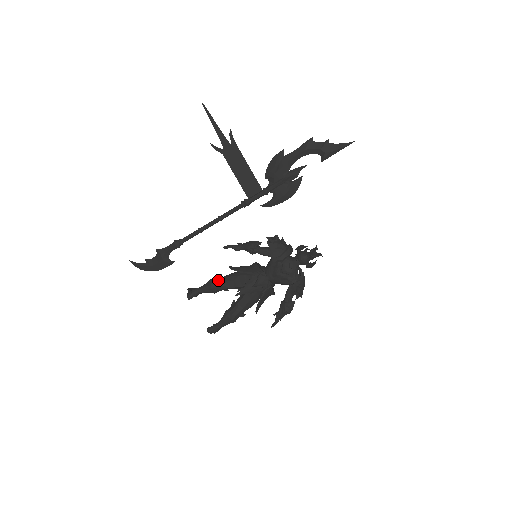
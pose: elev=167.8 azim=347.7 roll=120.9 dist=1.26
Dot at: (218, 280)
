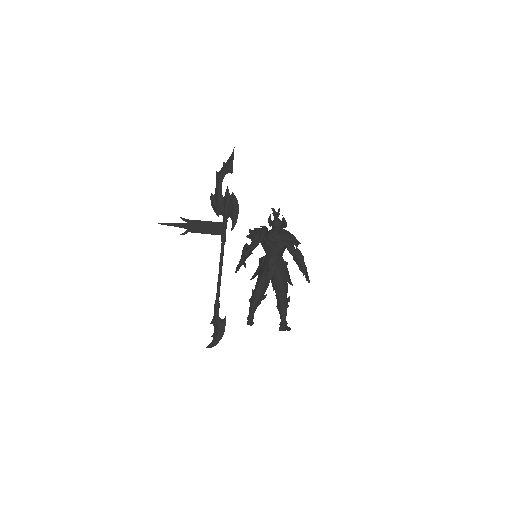
Dot at: (253, 294)
